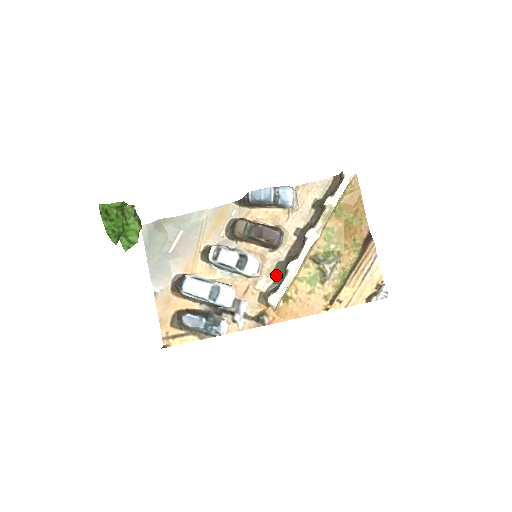
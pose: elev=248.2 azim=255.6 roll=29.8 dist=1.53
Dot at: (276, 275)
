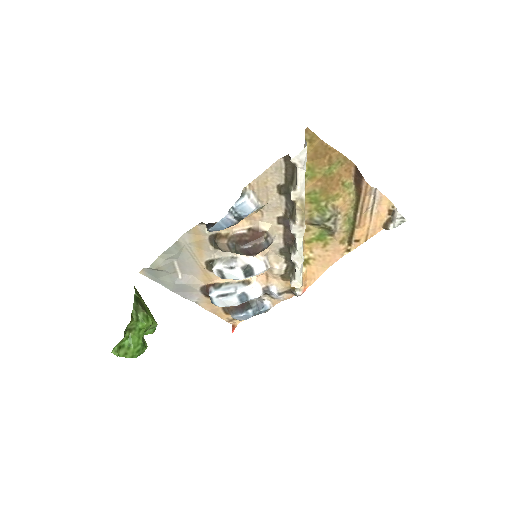
Dot at: (285, 259)
